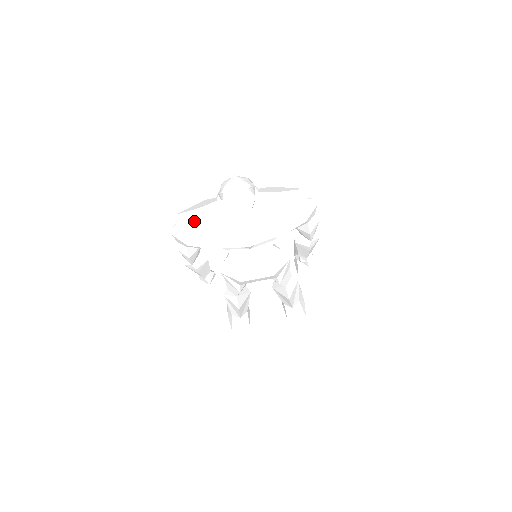
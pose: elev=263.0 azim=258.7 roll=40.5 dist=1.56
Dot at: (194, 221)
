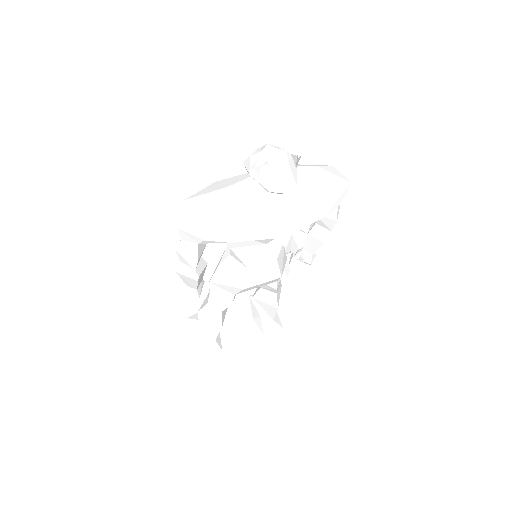
Dot at: (220, 205)
